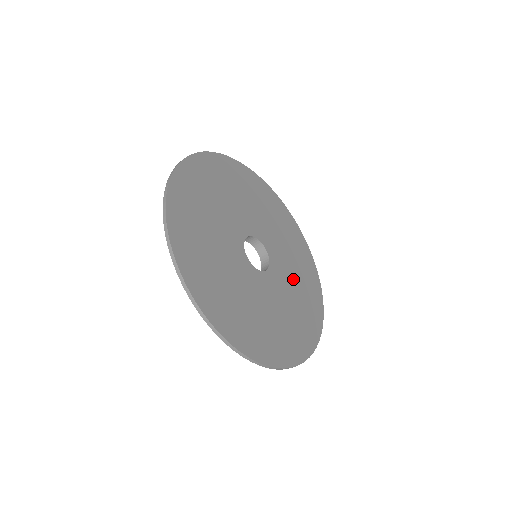
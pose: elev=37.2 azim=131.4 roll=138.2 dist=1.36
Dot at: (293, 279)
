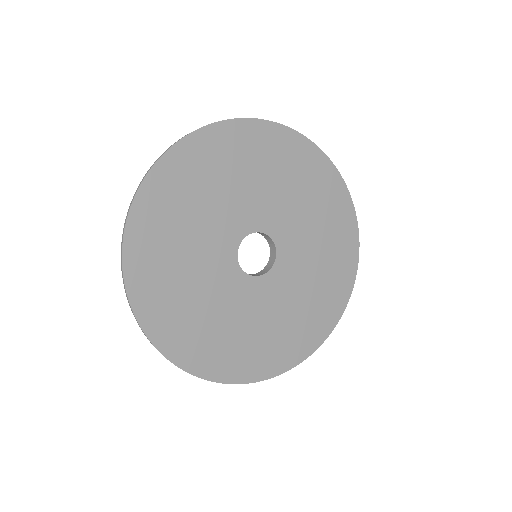
Dot at: (296, 298)
